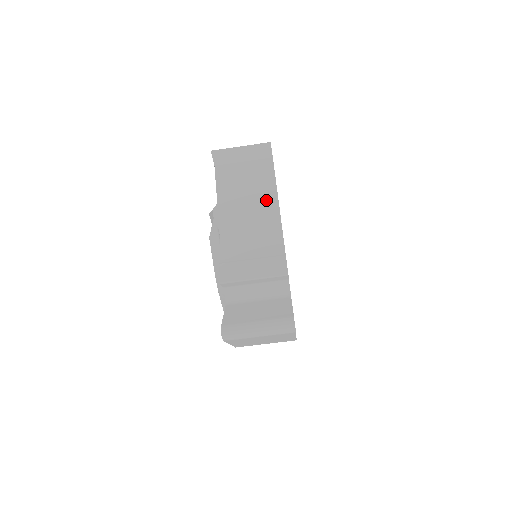
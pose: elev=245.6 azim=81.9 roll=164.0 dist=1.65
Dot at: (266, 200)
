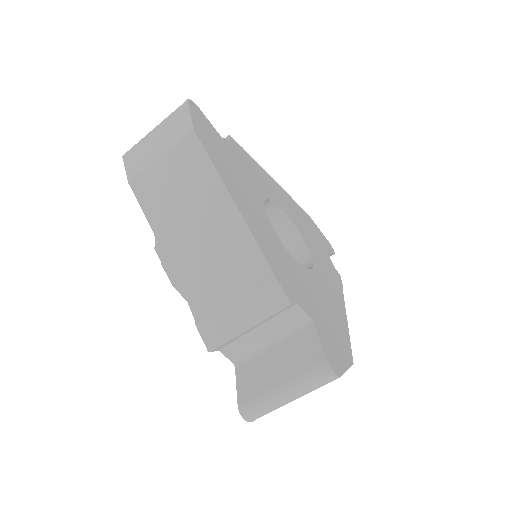
Dot at: (213, 201)
